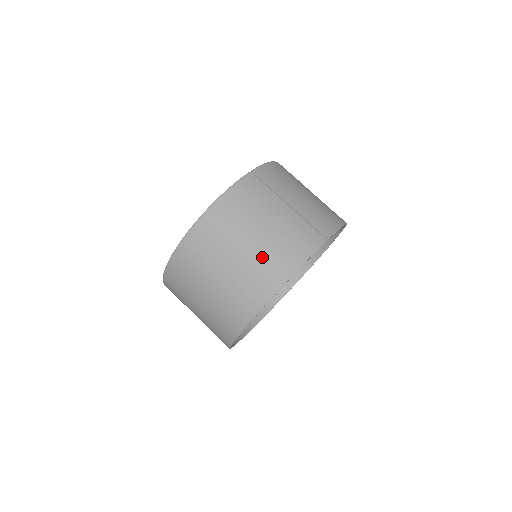
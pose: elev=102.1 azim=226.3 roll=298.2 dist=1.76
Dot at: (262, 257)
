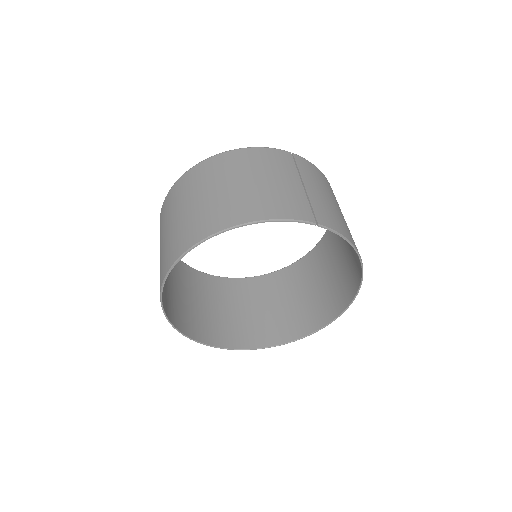
Dot at: (241, 197)
